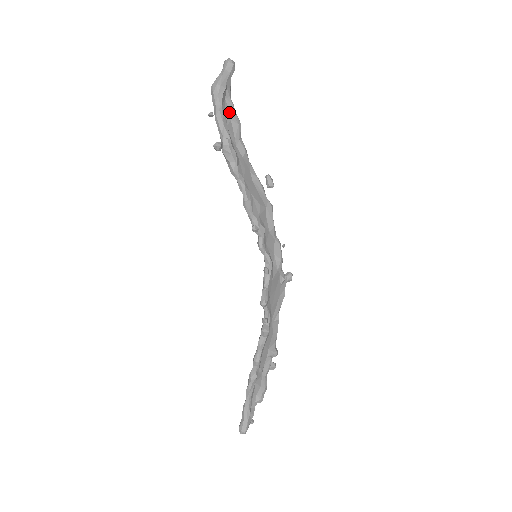
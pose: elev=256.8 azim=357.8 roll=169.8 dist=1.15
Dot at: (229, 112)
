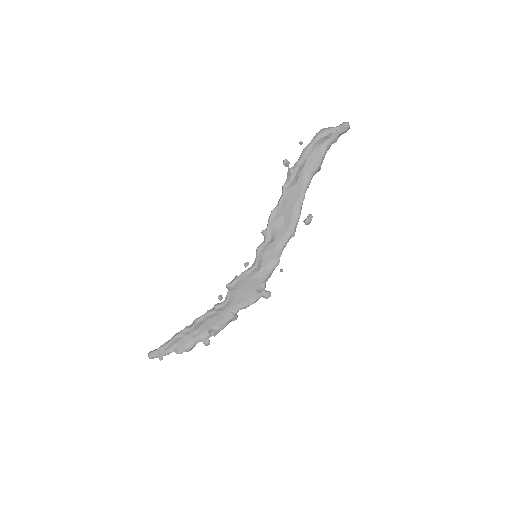
Dot at: (318, 153)
